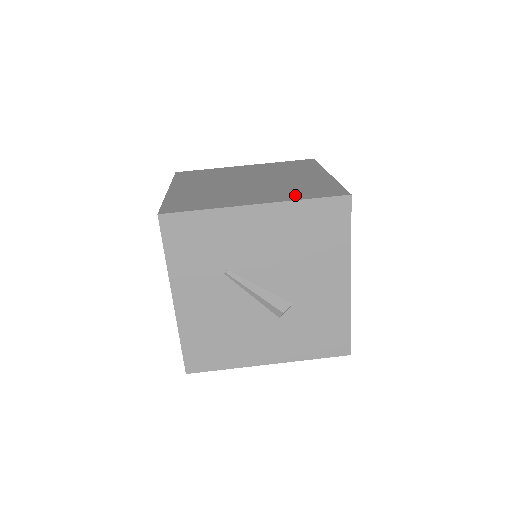
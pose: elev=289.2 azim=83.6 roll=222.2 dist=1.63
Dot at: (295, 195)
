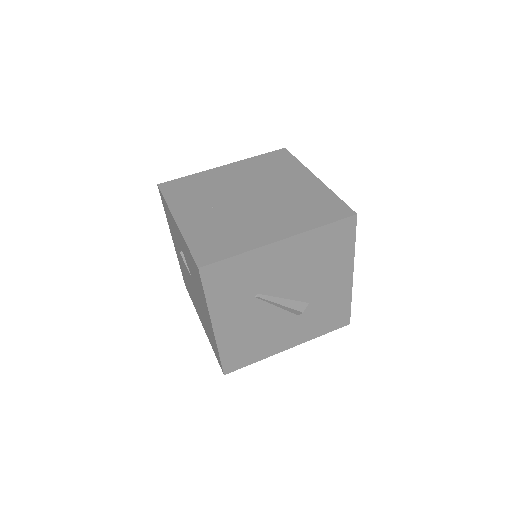
Dot at: (308, 220)
